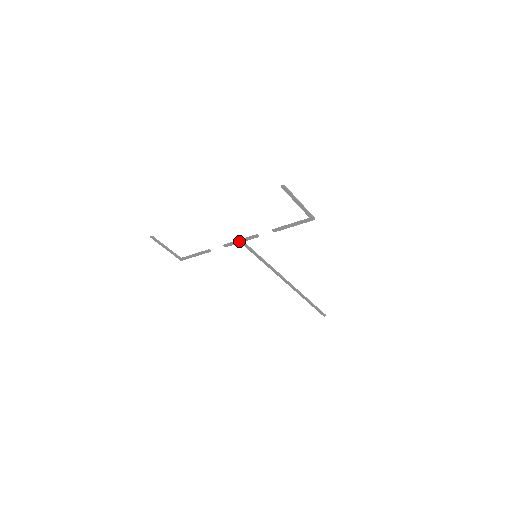
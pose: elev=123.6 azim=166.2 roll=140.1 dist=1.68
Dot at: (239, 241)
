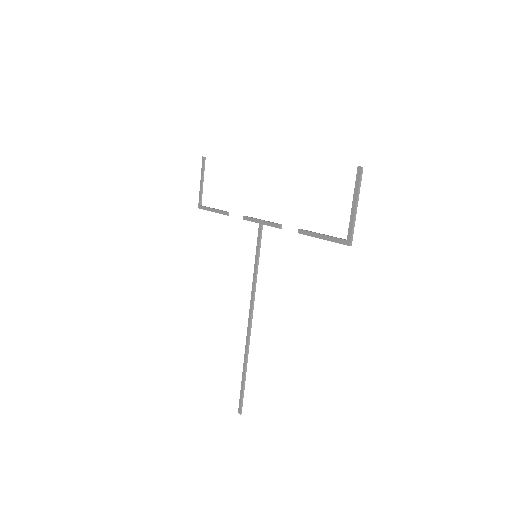
Dot at: (260, 220)
